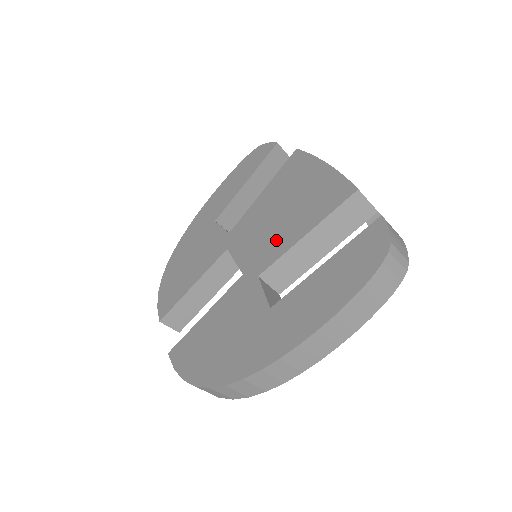
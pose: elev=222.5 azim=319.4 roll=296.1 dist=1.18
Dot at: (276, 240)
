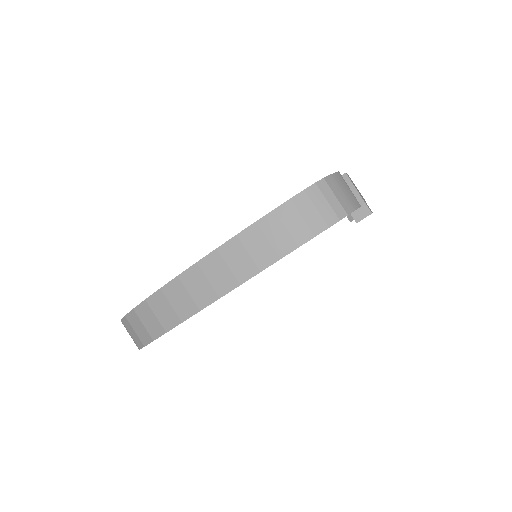
Dot at: occluded
